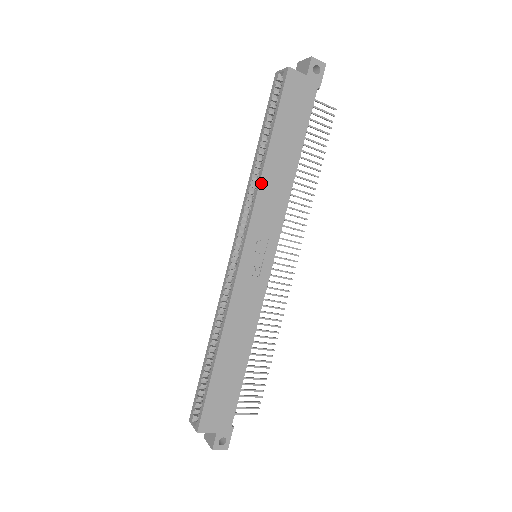
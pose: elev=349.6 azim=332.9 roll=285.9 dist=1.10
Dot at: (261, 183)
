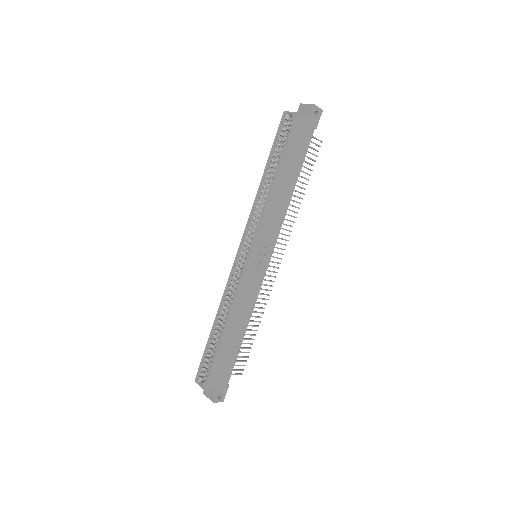
Dot at: (269, 202)
